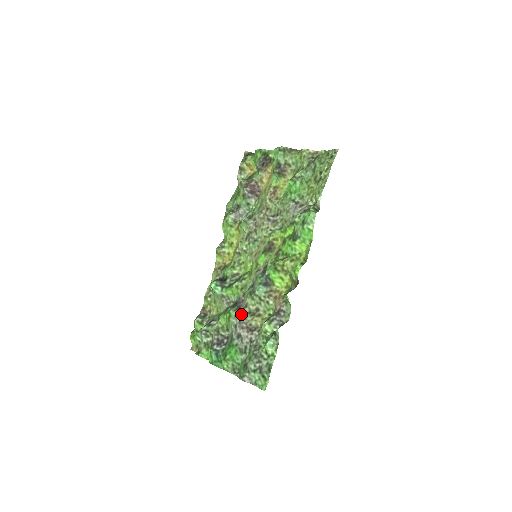
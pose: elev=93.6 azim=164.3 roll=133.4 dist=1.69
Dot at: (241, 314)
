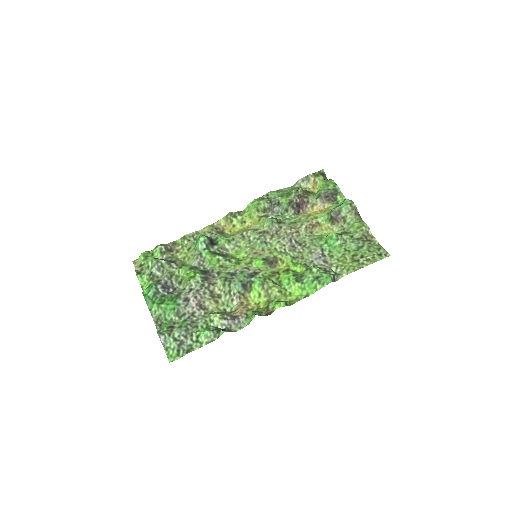
Dot at: (204, 286)
